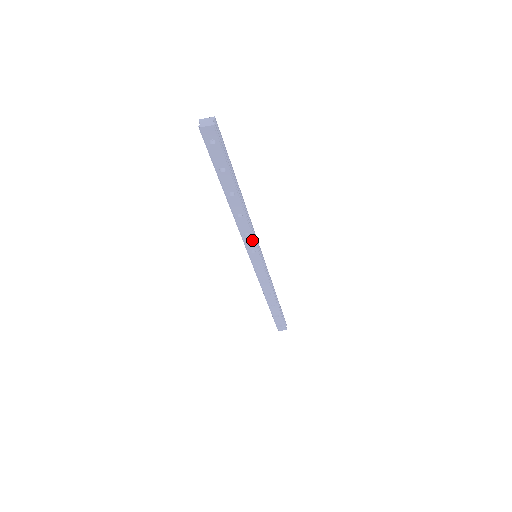
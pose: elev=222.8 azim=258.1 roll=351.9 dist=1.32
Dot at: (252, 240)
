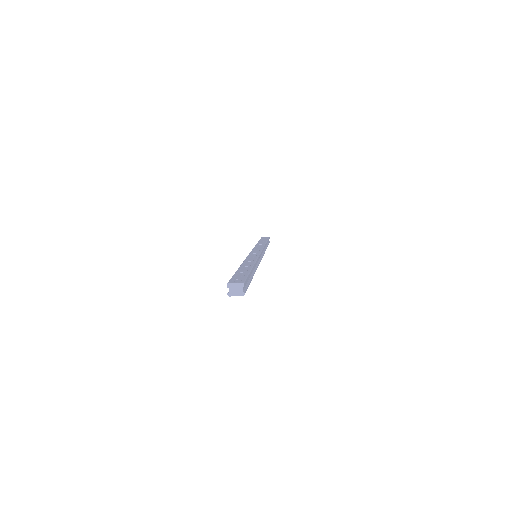
Dot at: occluded
